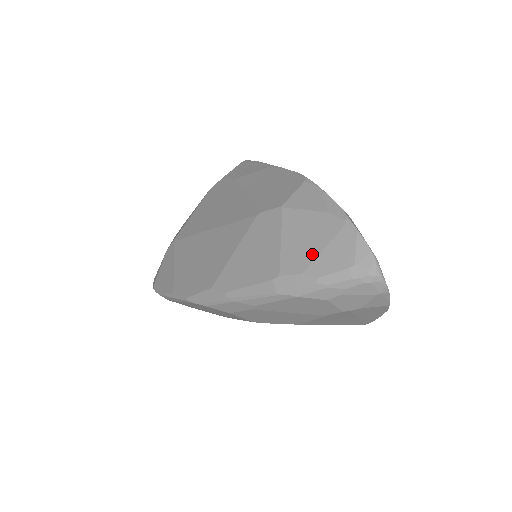
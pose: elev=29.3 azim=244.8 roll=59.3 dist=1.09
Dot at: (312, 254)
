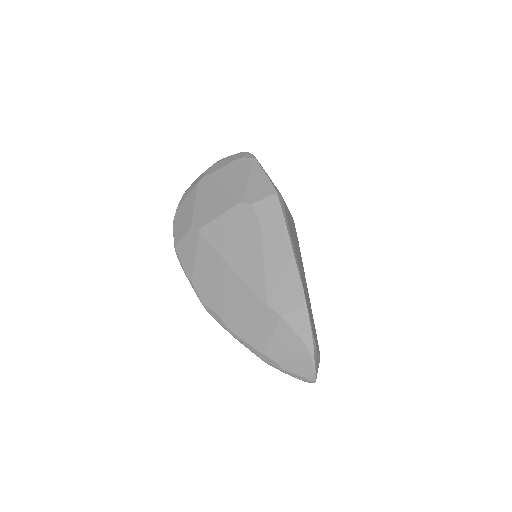
Dot at: (285, 357)
